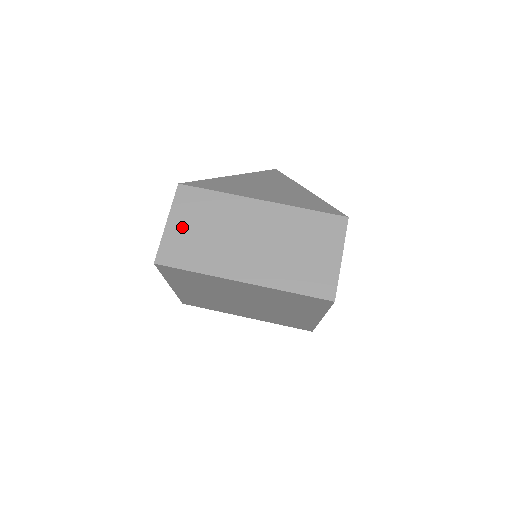
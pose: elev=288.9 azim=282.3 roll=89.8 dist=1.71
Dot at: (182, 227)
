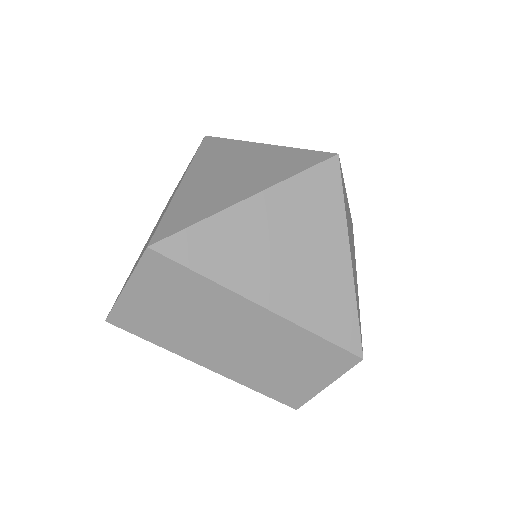
Dot at: (145, 299)
